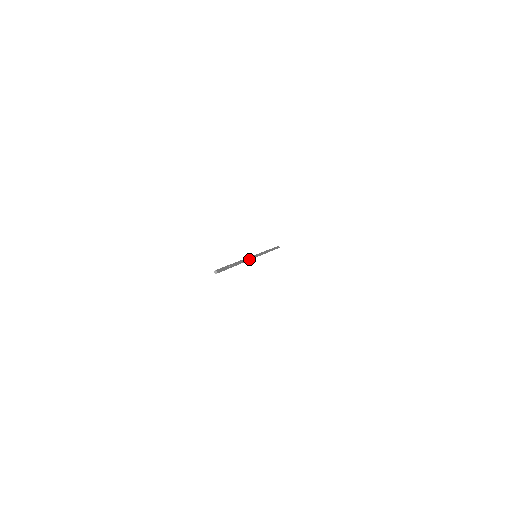
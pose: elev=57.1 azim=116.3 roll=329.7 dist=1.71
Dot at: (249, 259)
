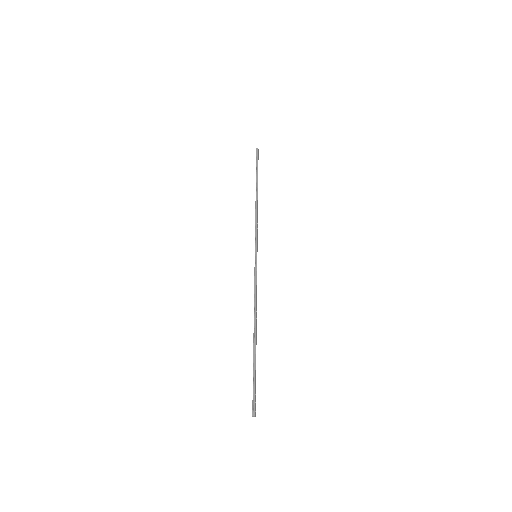
Dot at: occluded
